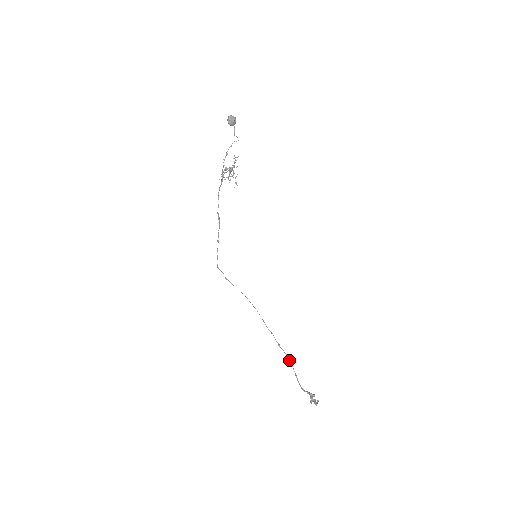
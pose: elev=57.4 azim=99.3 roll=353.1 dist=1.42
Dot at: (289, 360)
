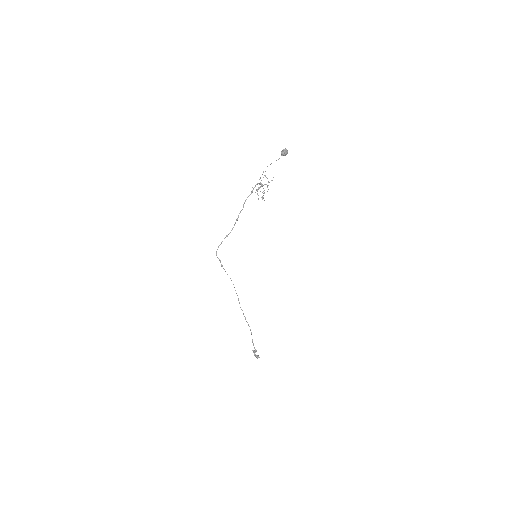
Dot at: (250, 330)
